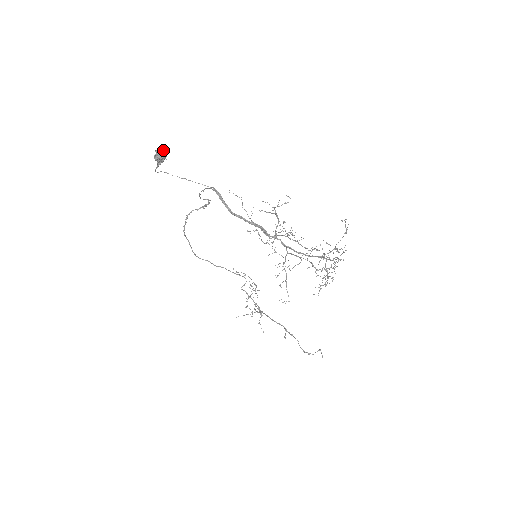
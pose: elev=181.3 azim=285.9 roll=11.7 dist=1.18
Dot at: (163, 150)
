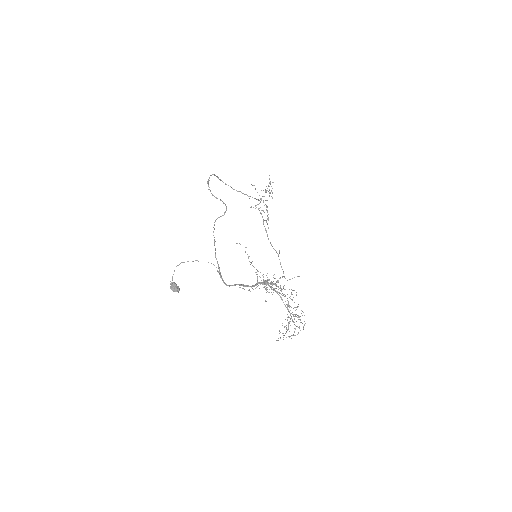
Dot at: (176, 291)
